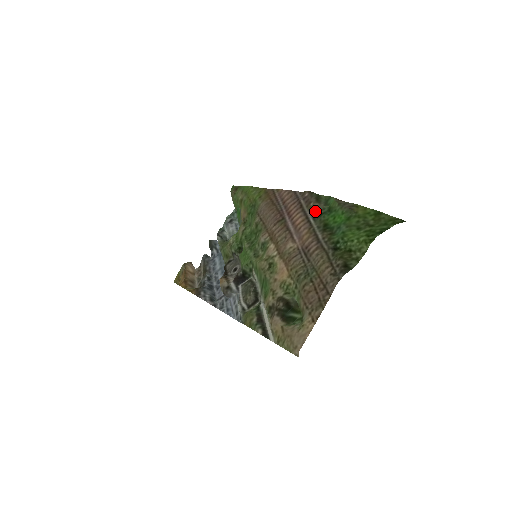
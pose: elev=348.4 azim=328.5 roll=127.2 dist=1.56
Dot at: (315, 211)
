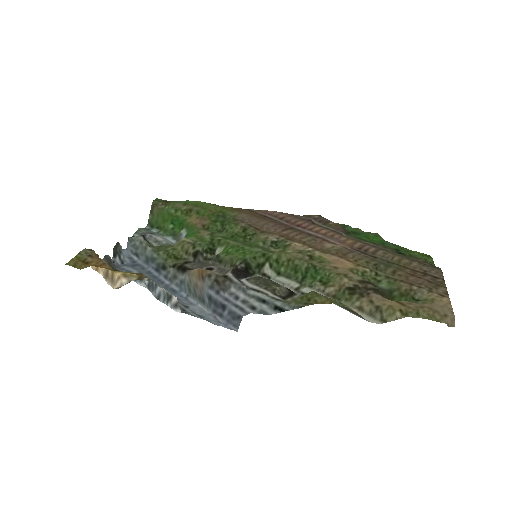
Dot at: (341, 228)
